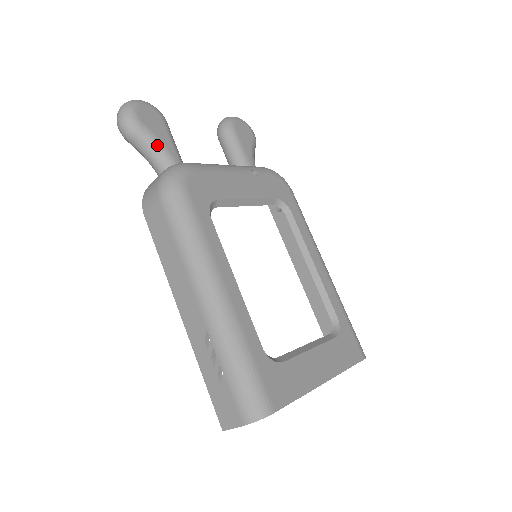
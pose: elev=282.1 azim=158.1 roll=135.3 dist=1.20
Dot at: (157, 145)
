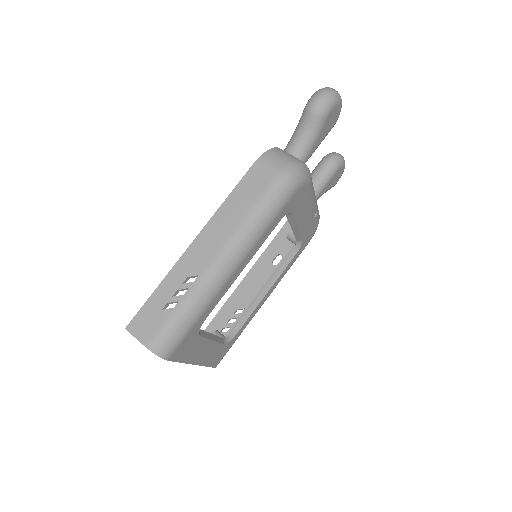
Dot at: (313, 139)
